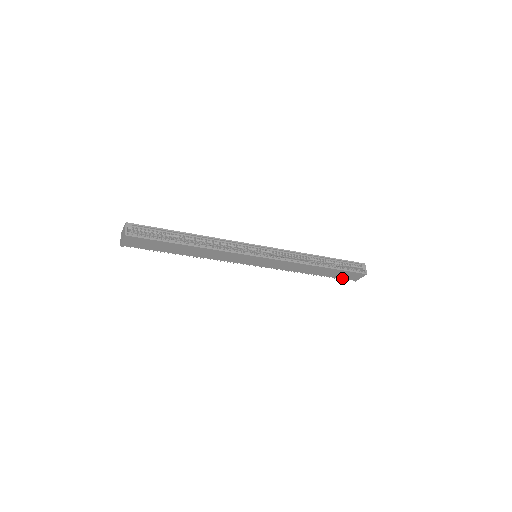
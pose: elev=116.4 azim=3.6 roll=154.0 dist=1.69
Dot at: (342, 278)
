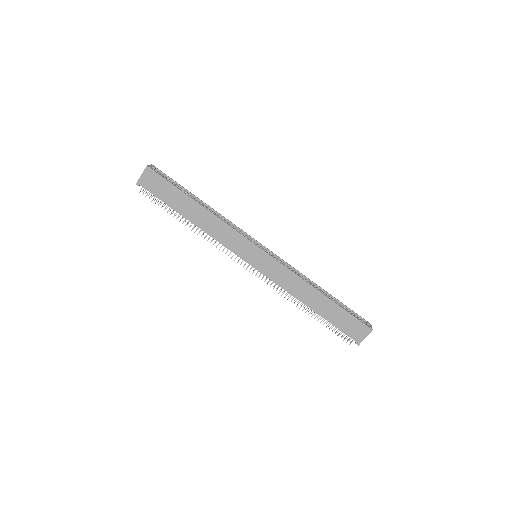
Dot at: (343, 331)
